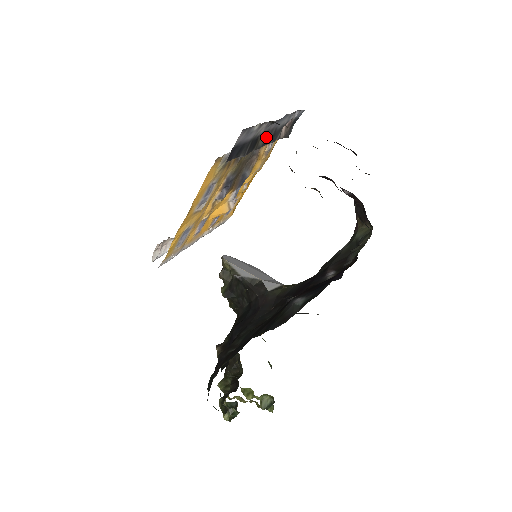
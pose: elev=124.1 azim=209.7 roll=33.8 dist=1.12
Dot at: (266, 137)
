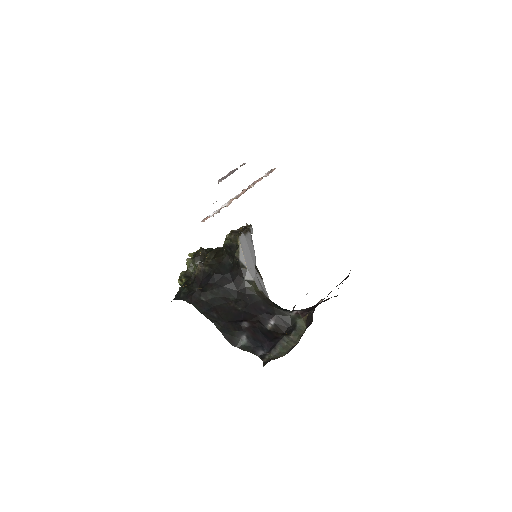
Dot at: occluded
